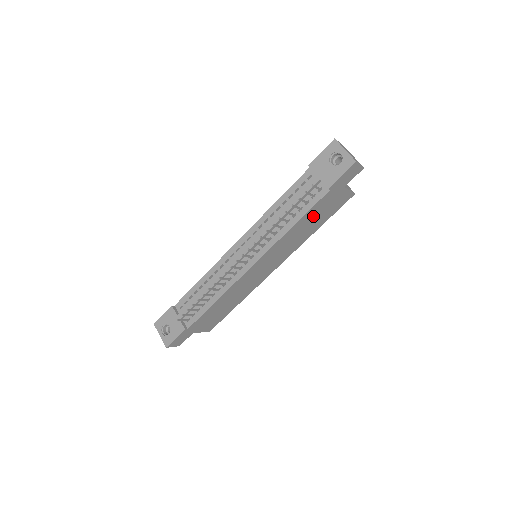
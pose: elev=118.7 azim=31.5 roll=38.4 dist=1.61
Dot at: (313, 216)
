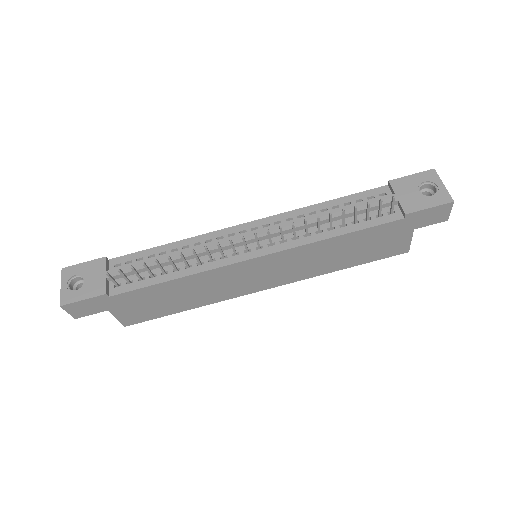
Dot at: (359, 242)
